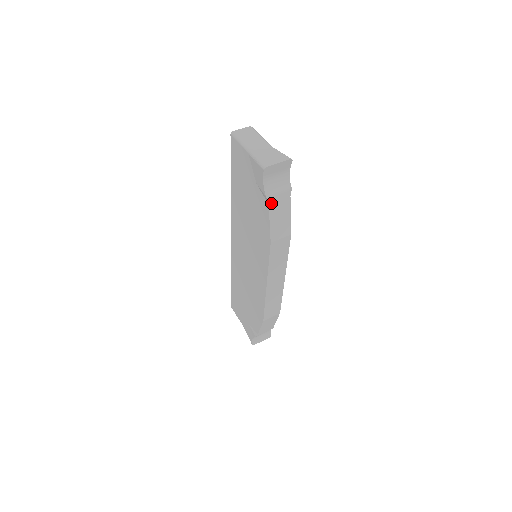
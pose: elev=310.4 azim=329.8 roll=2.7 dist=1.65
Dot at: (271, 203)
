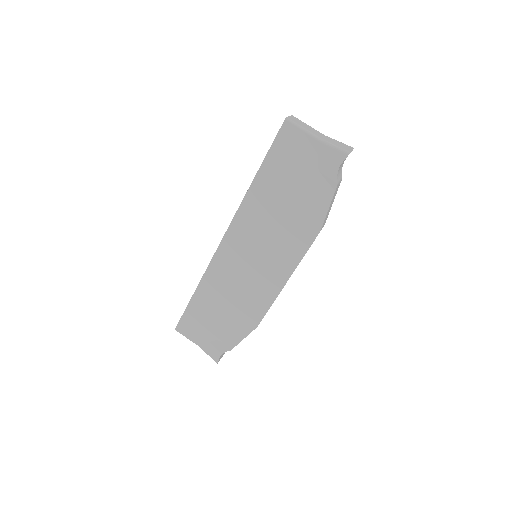
Dot at: (335, 190)
